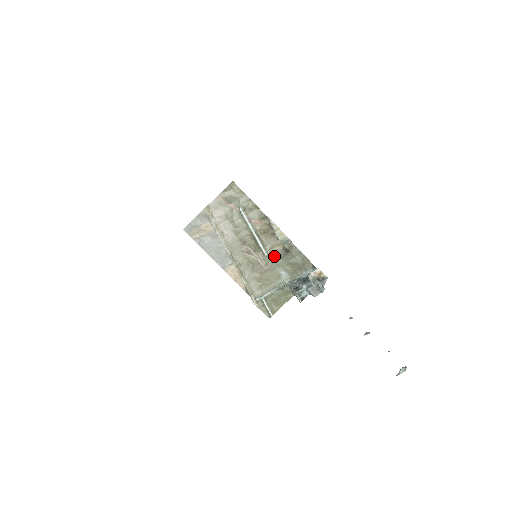
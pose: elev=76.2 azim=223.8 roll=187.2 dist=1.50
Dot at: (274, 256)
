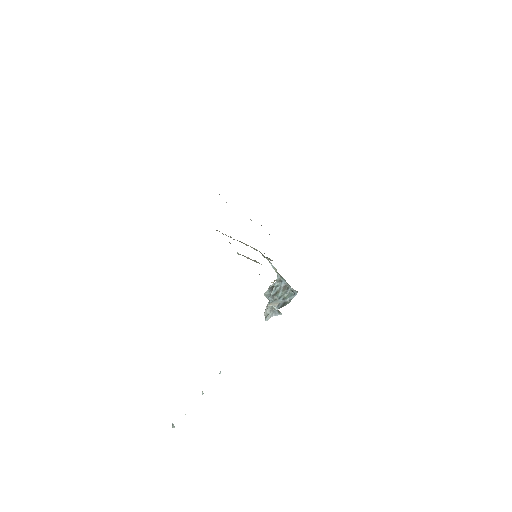
Dot at: occluded
